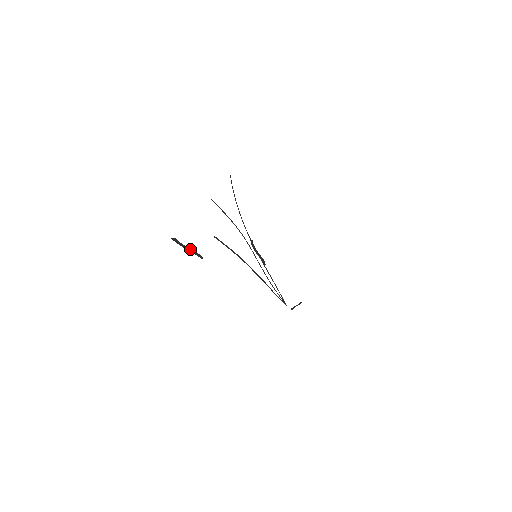
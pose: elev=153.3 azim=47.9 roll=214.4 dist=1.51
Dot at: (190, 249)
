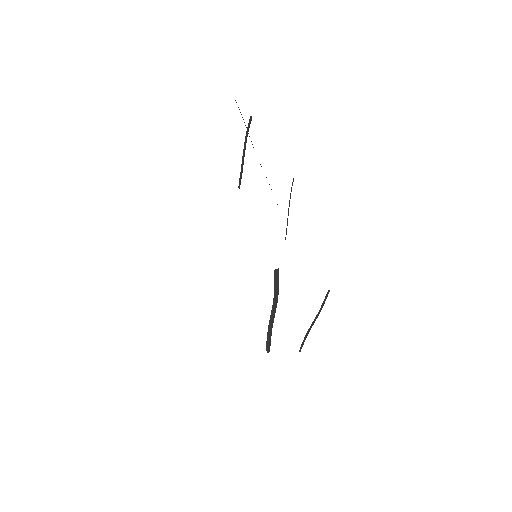
Dot at: (244, 156)
